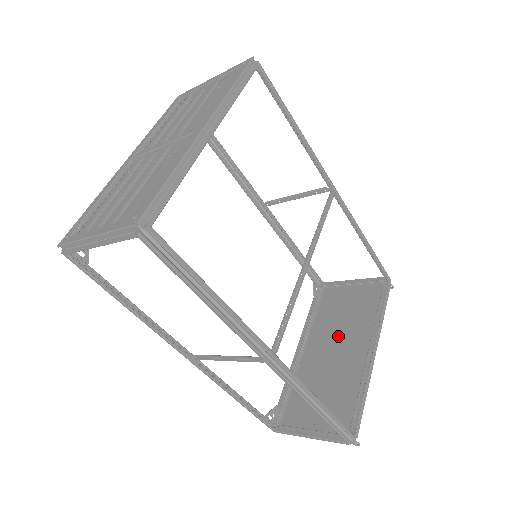
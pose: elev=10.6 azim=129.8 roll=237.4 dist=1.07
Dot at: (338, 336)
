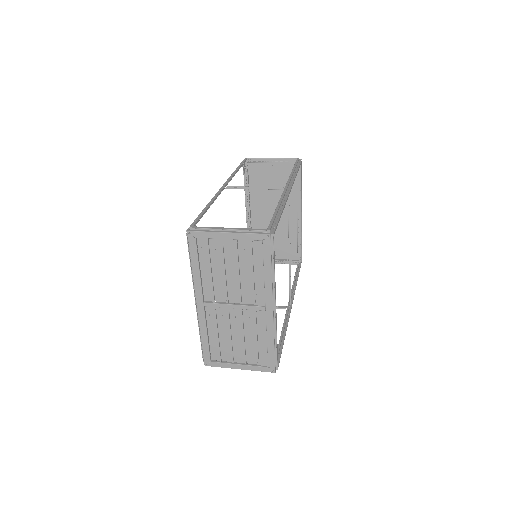
Dot at: (272, 201)
